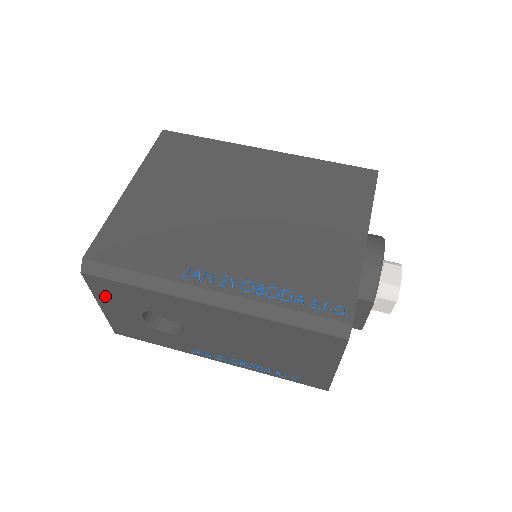
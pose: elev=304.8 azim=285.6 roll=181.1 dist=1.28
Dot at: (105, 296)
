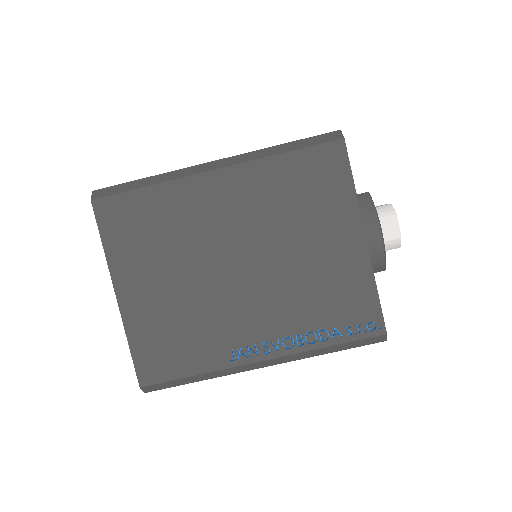
Dot at: occluded
